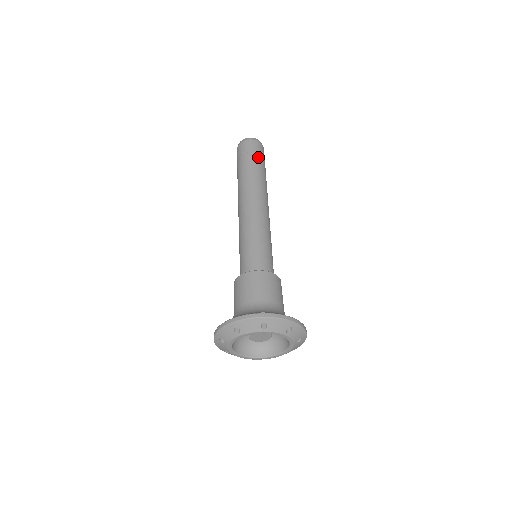
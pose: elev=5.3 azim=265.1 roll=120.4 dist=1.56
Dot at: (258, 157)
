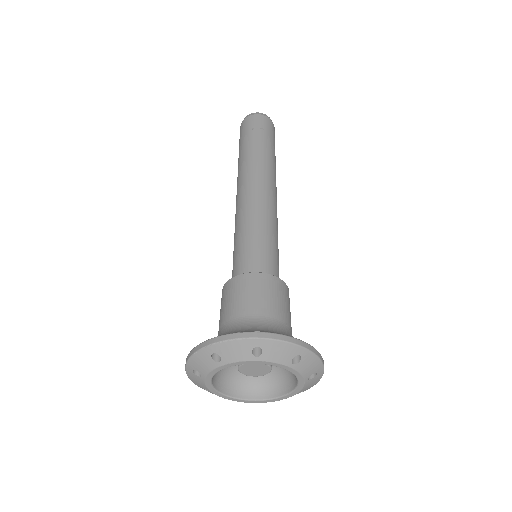
Dot at: (265, 134)
